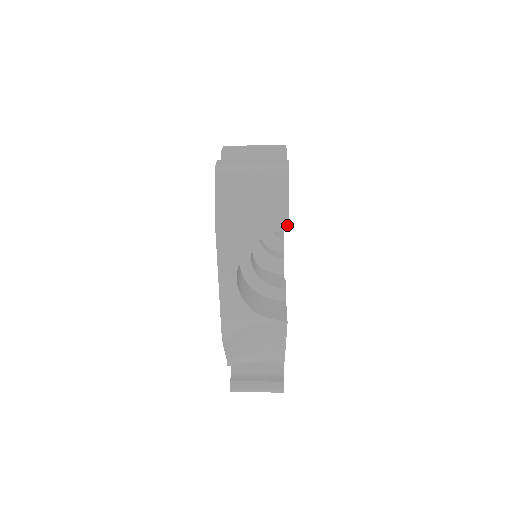
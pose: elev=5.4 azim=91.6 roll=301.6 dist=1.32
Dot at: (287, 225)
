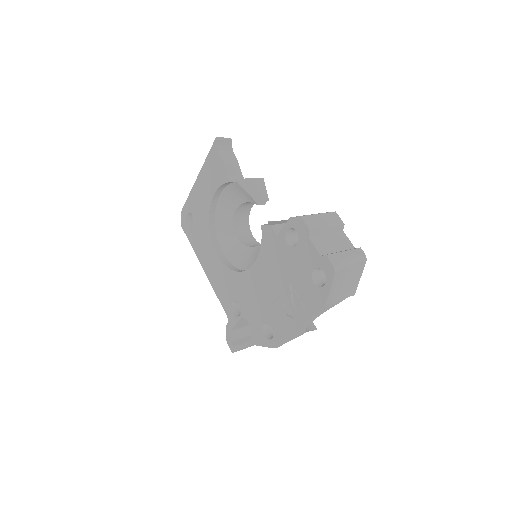
Dot at: (354, 293)
